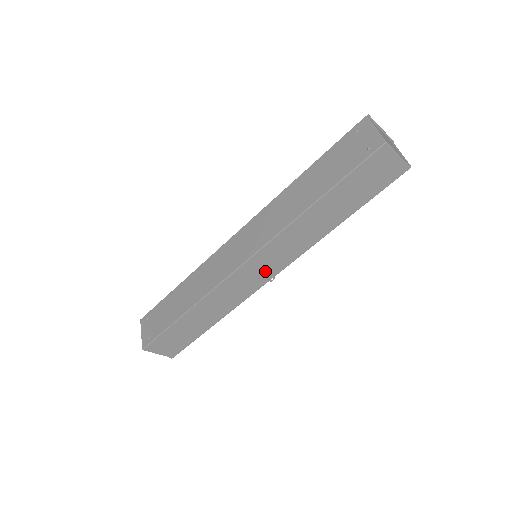
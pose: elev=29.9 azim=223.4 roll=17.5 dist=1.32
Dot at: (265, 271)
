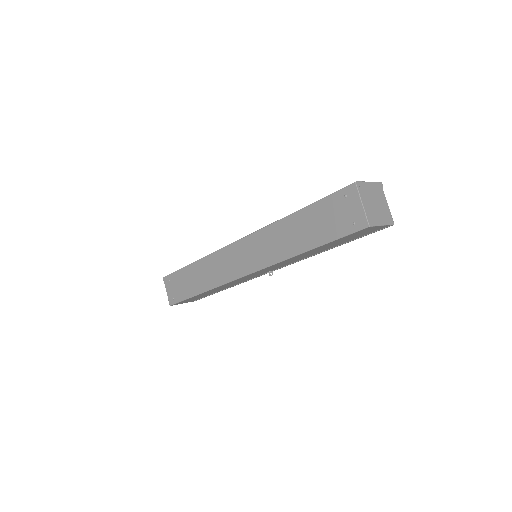
Dot at: (264, 272)
